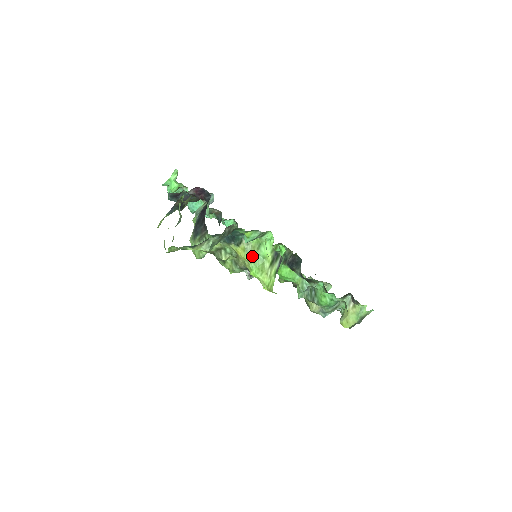
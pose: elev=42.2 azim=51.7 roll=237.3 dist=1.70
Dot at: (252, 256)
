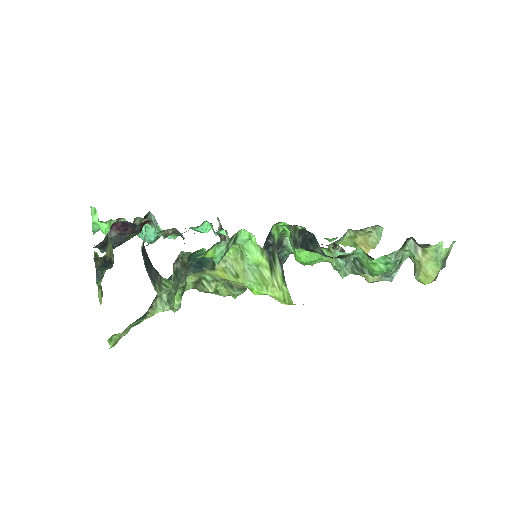
Dot at: (240, 273)
